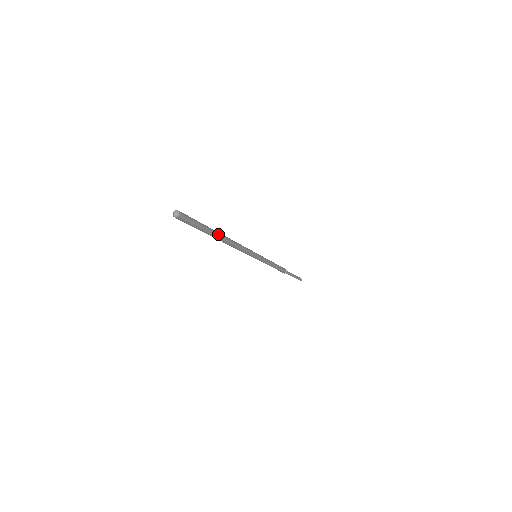
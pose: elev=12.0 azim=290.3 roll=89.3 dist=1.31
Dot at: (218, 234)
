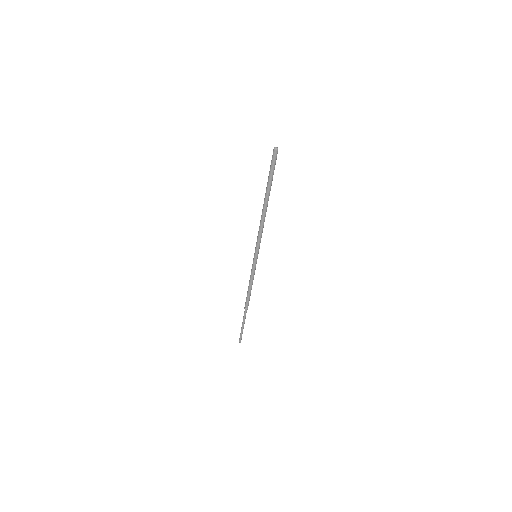
Dot at: occluded
